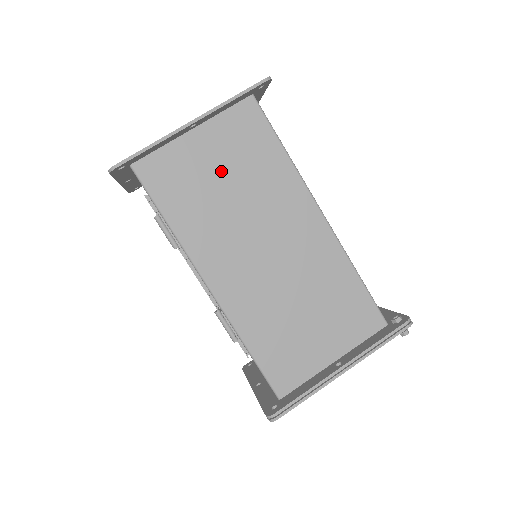
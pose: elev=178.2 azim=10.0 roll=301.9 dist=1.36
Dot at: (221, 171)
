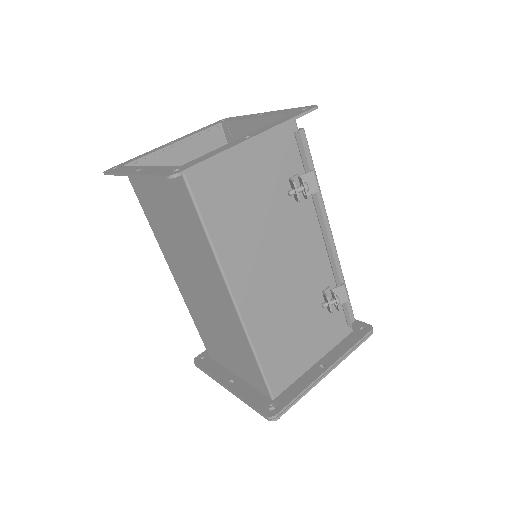
Dot at: (168, 213)
